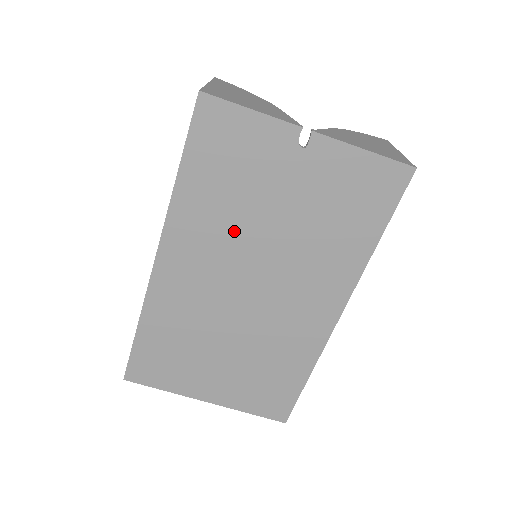
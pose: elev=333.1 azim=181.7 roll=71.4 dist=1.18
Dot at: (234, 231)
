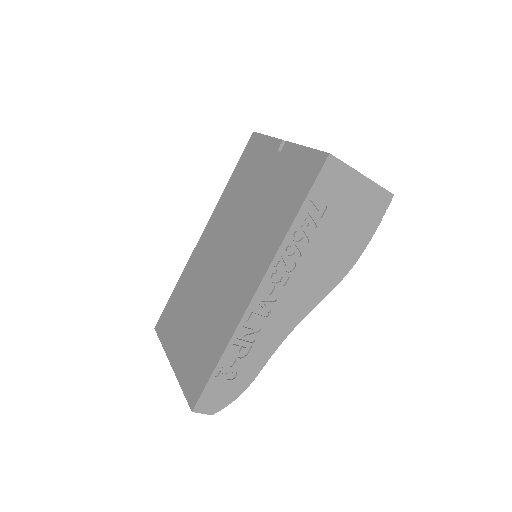
Dot at: (235, 213)
